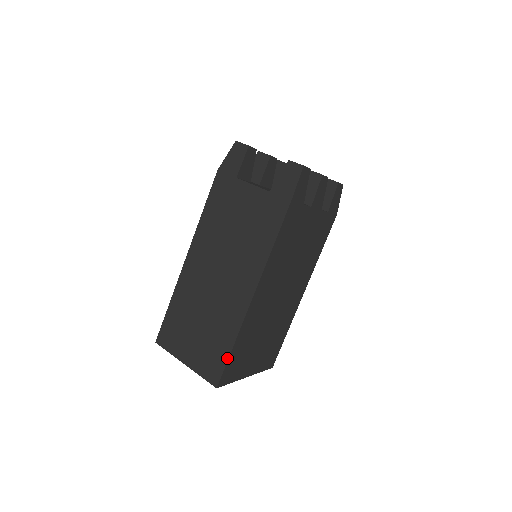
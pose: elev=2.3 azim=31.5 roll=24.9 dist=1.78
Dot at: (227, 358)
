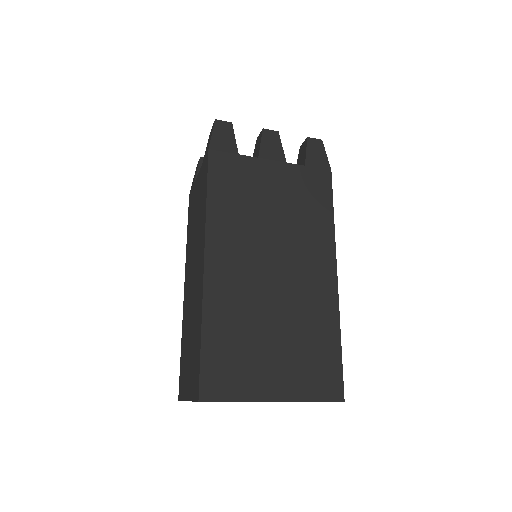
Dot at: (200, 352)
